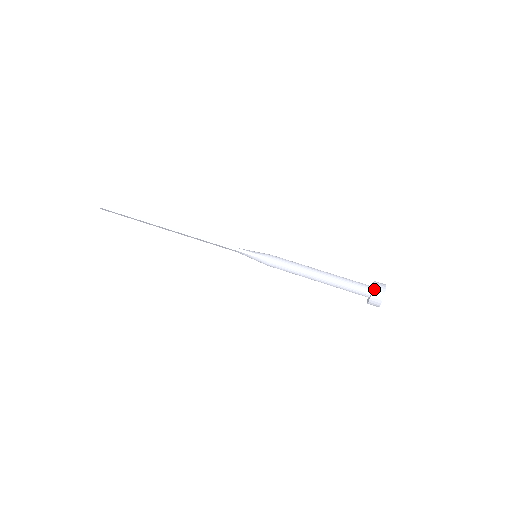
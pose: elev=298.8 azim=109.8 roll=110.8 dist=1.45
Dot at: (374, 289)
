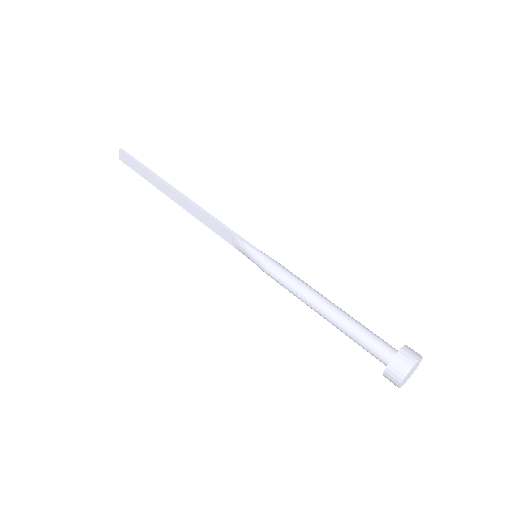
Dot at: (404, 347)
